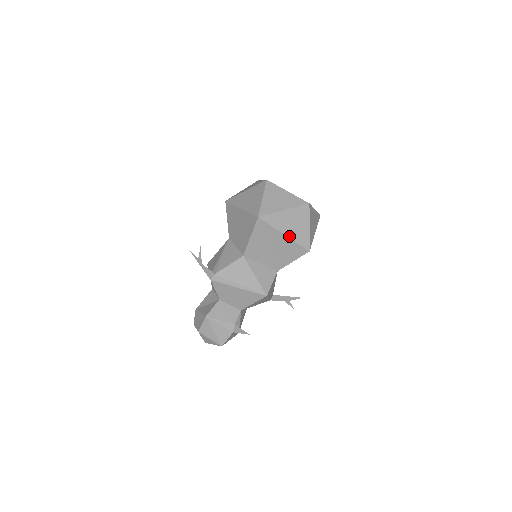
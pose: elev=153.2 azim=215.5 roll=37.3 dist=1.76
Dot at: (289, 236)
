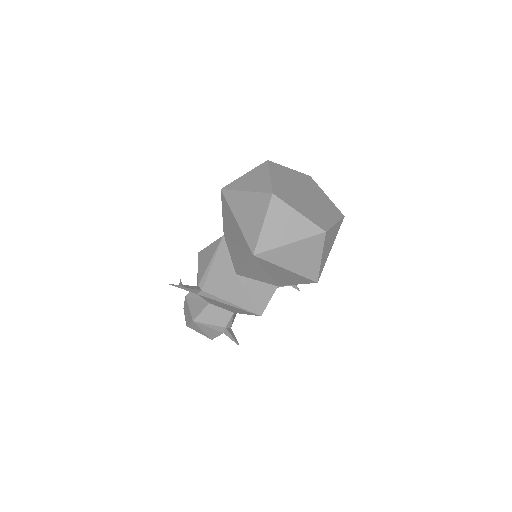
Dot at: (293, 270)
